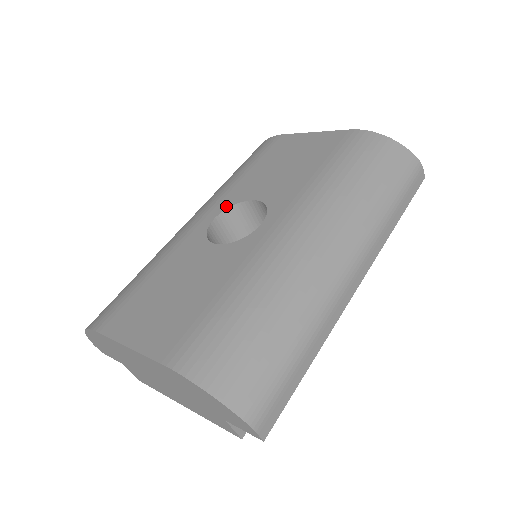
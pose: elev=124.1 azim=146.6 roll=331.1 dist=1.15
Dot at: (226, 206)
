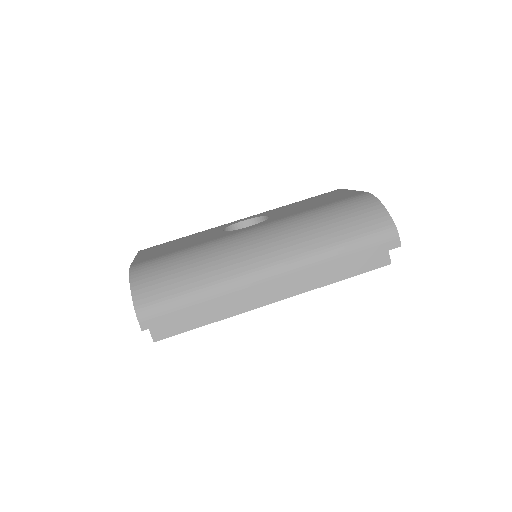
Dot at: (257, 216)
